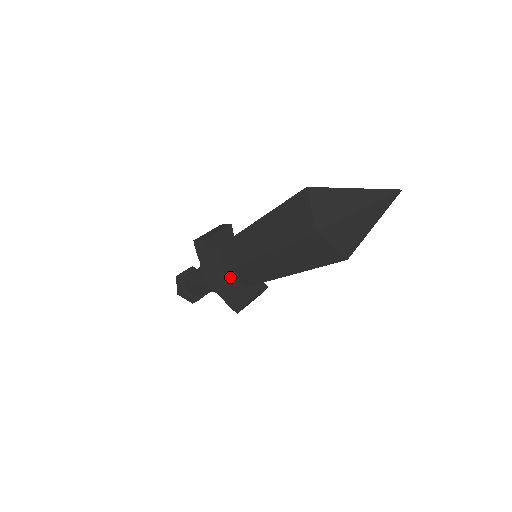
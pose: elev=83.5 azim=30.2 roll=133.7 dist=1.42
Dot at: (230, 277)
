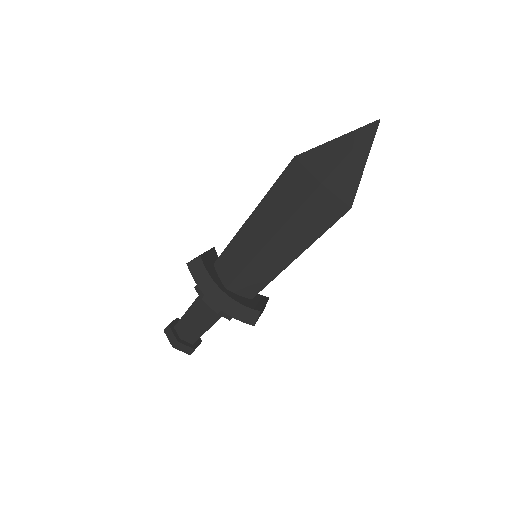
Dot at: (233, 293)
